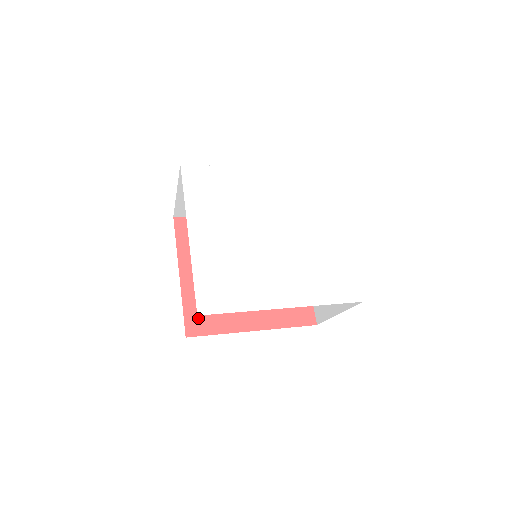
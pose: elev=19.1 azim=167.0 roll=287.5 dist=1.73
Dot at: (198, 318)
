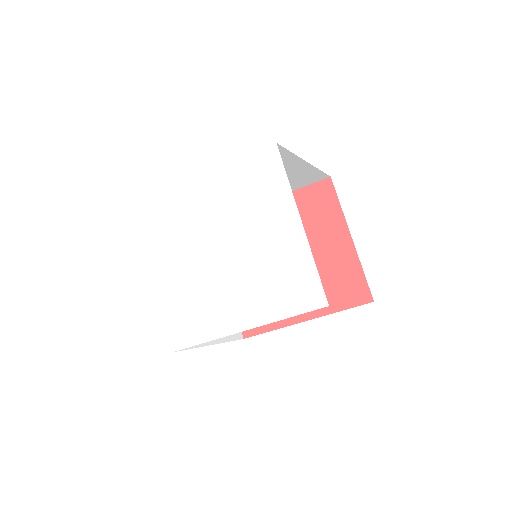
Dot at: occluded
